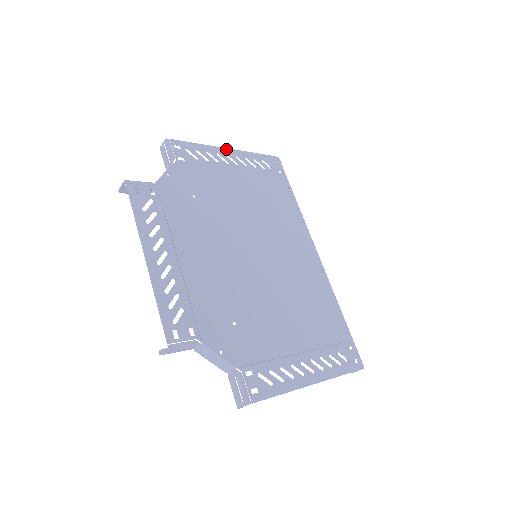
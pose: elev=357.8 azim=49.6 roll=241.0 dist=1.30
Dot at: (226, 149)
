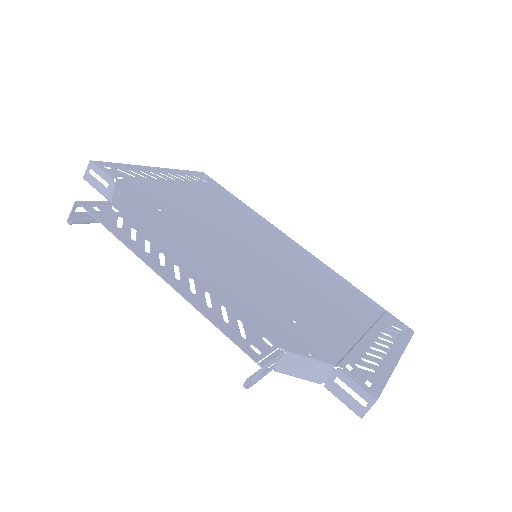
Dot at: (155, 168)
